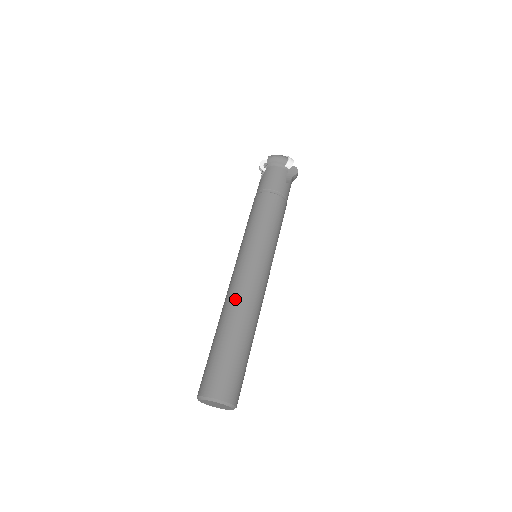
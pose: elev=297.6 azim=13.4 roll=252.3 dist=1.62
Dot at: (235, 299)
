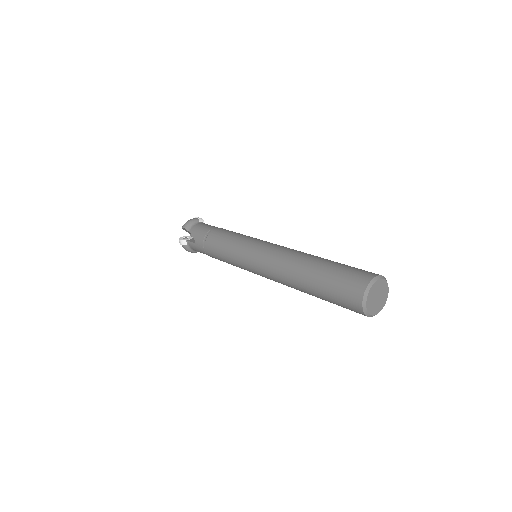
Dot at: (288, 257)
